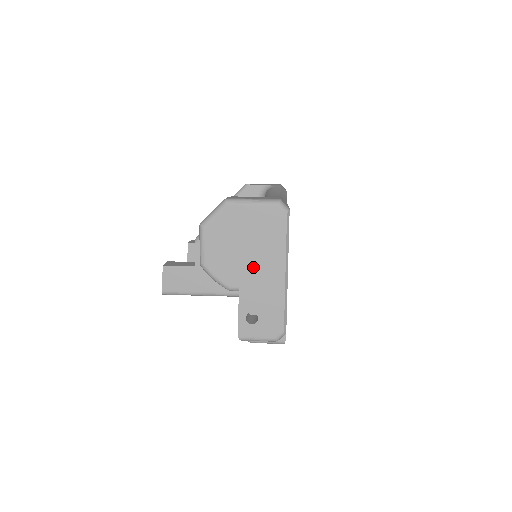
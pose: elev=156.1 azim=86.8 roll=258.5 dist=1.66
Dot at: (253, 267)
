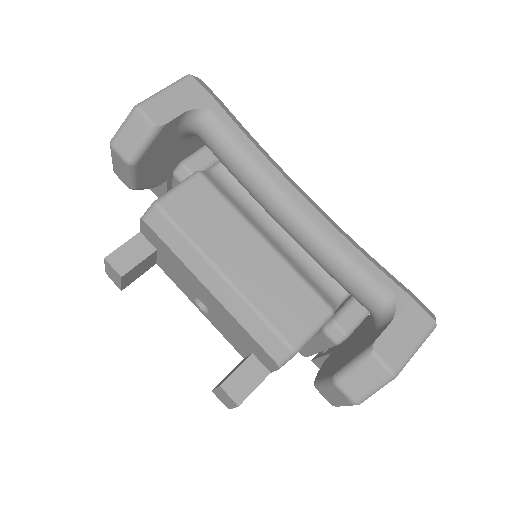
Dot at: occluded
